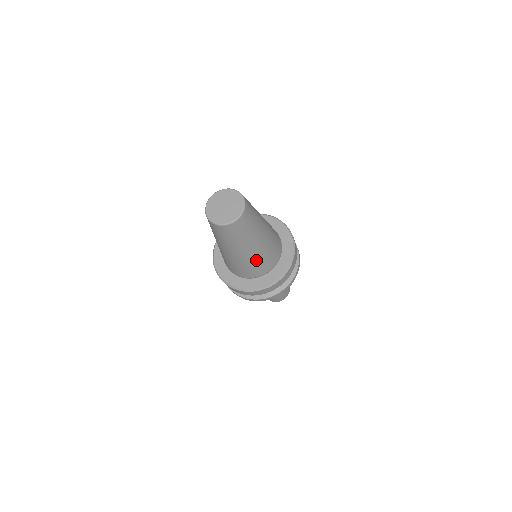
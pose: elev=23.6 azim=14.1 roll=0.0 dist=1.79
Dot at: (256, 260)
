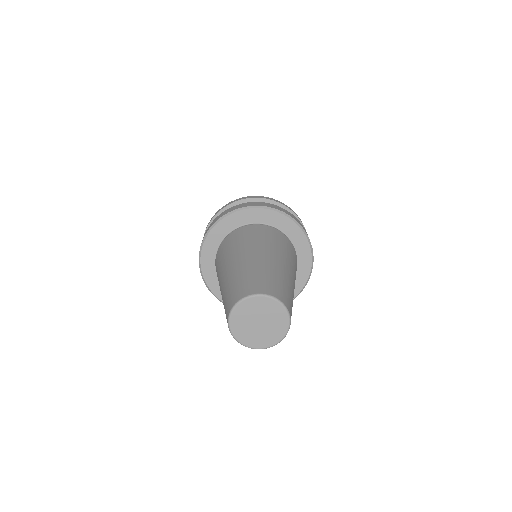
Dot at: occluded
